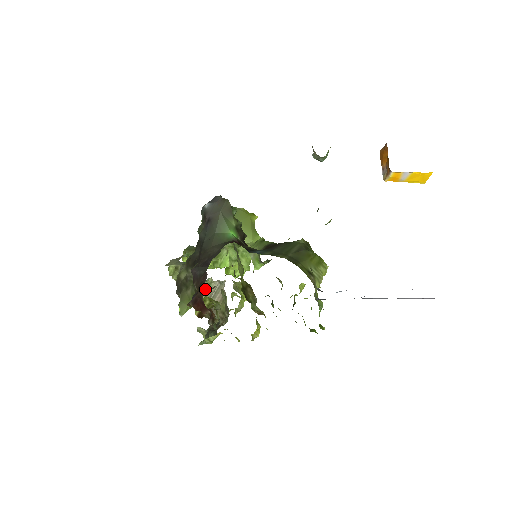
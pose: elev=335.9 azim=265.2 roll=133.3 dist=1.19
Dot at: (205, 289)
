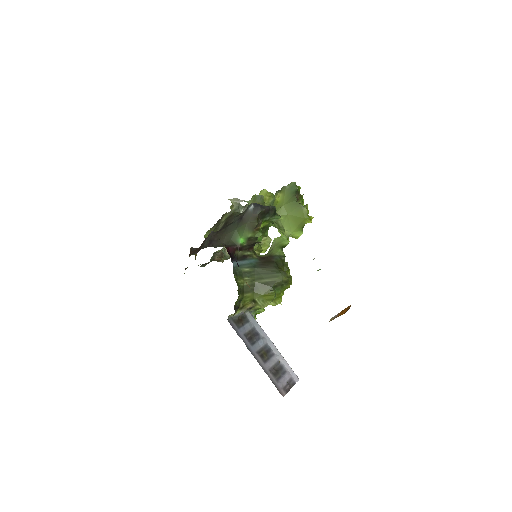
Dot at: occluded
